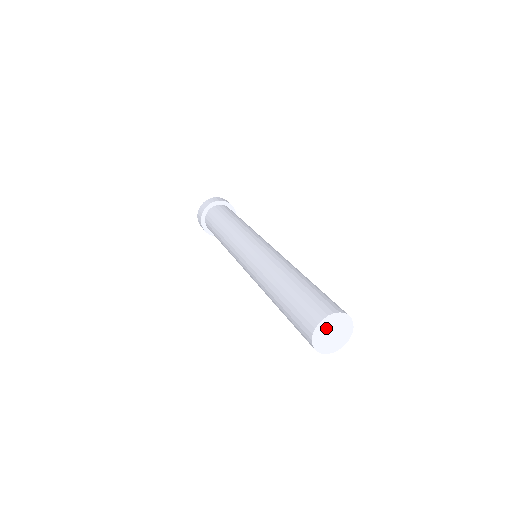
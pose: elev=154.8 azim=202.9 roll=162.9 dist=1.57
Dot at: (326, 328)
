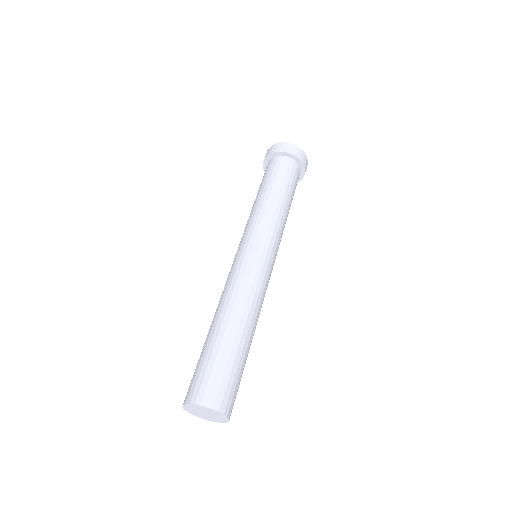
Dot at: (198, 409)
